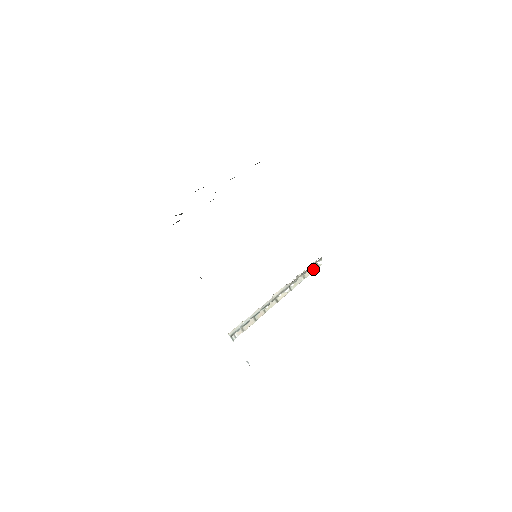
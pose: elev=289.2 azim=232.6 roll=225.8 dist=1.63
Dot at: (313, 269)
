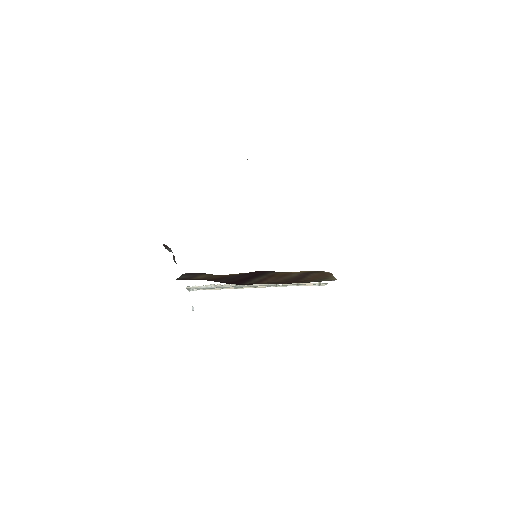
Dot at: occluded
